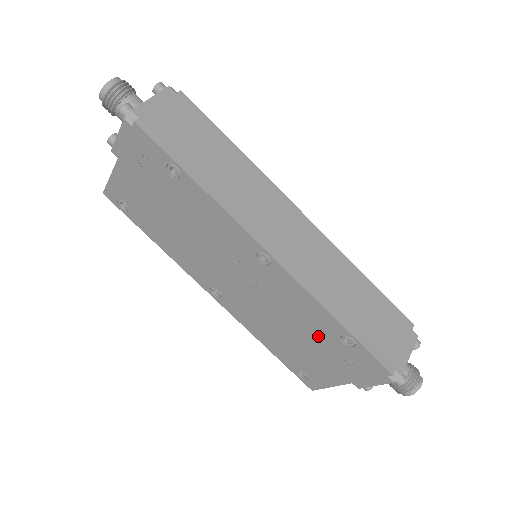
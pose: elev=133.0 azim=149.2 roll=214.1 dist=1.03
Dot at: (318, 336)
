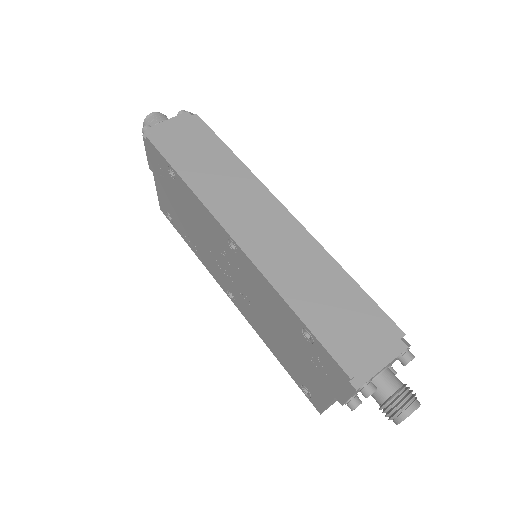
Dot at: (291, 333)
